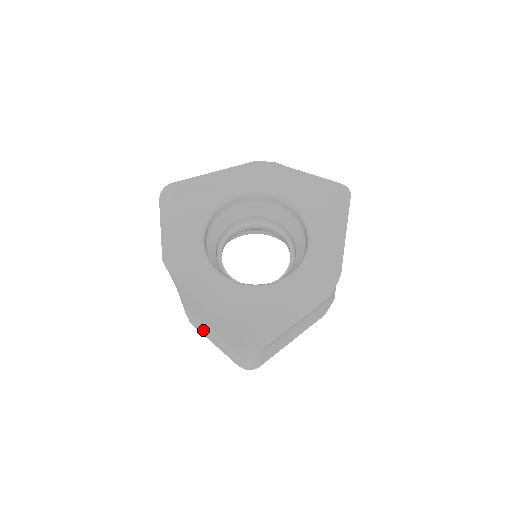
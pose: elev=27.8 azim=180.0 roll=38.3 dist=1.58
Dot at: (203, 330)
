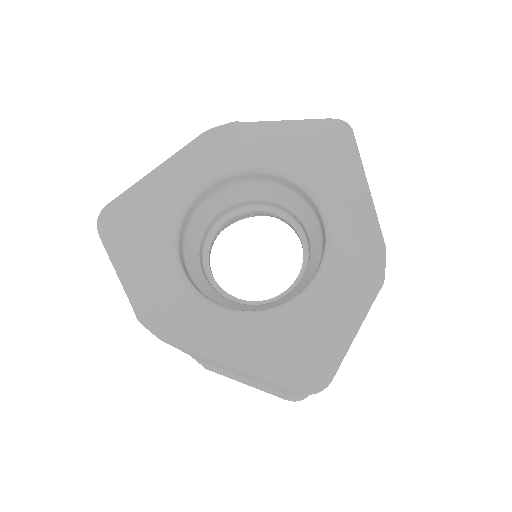
Dot at: (226, 375)
